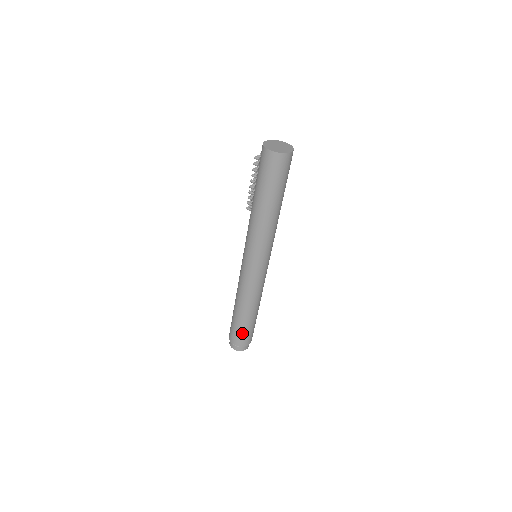
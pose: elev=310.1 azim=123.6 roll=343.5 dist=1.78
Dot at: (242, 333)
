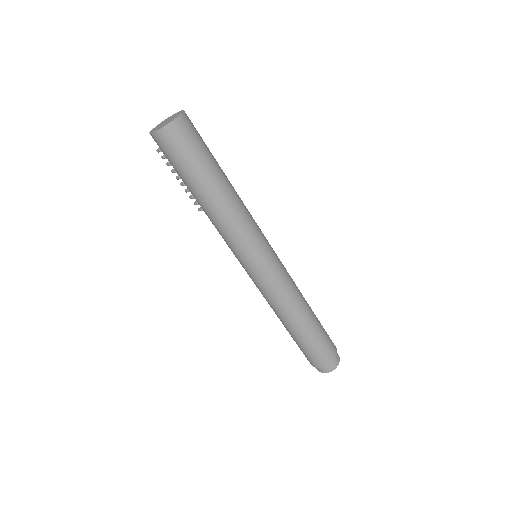
Dot at: (311, 351)
